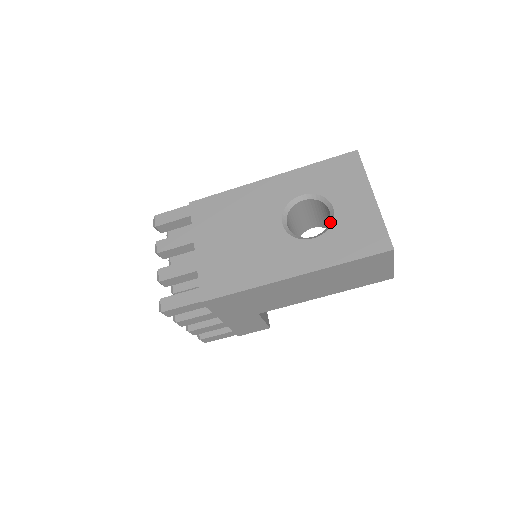
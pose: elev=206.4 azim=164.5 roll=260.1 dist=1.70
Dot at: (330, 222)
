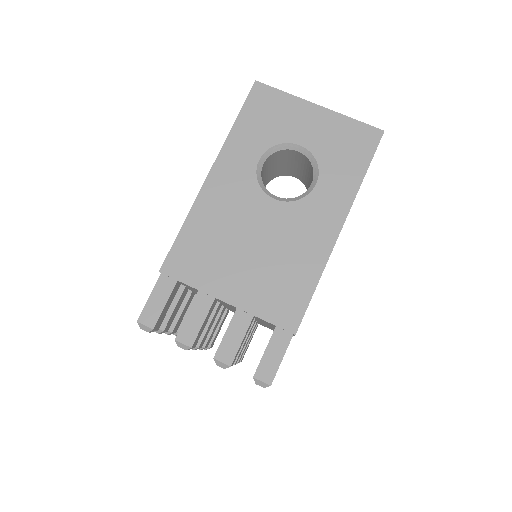
Dot at: (310, 159)
